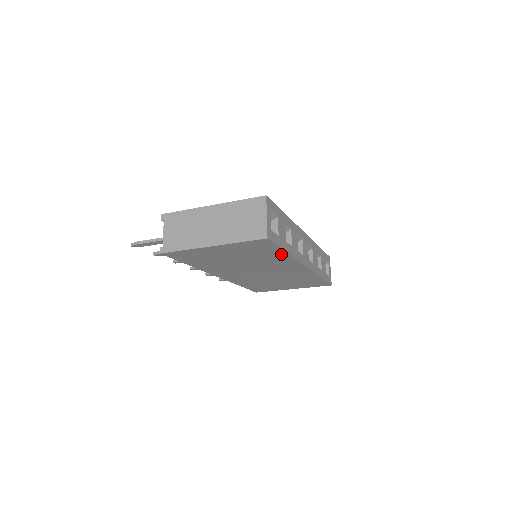
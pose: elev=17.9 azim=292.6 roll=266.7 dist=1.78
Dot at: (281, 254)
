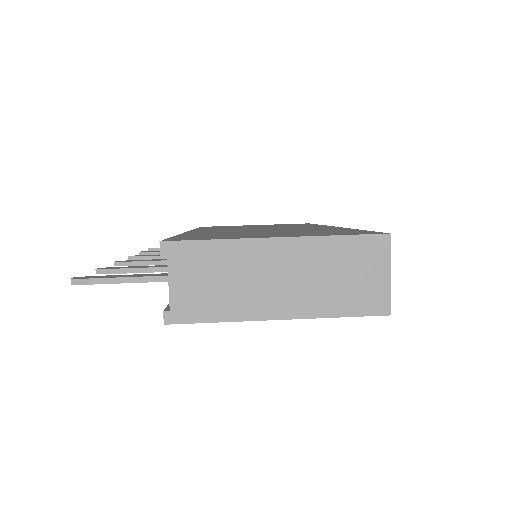
Dot at: occluded
